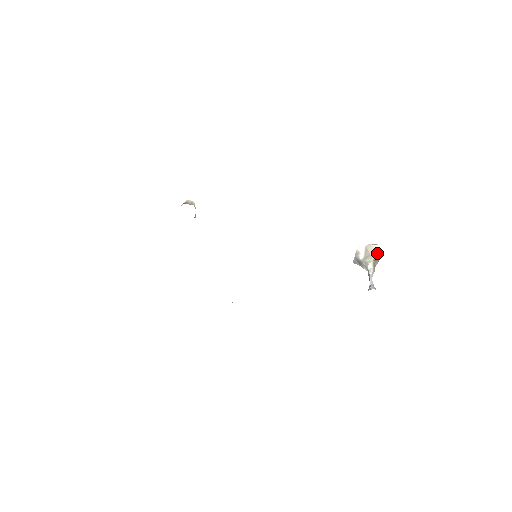
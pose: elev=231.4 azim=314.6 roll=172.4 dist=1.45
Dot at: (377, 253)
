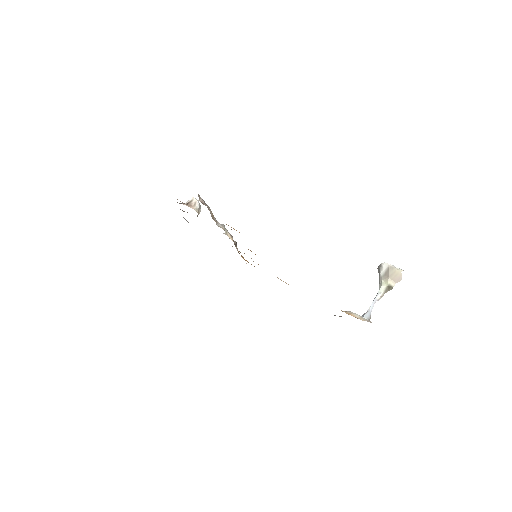
Dot at: (396, 279)
